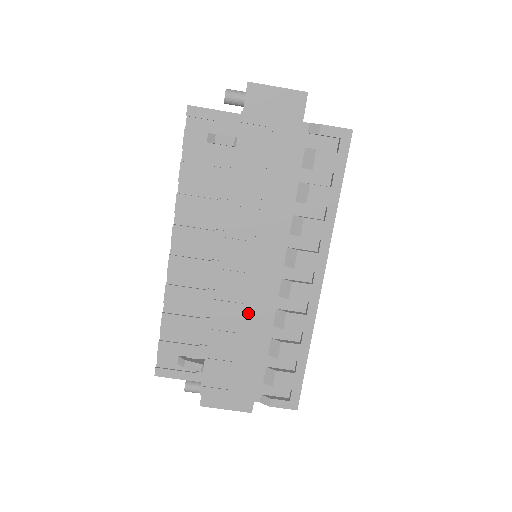
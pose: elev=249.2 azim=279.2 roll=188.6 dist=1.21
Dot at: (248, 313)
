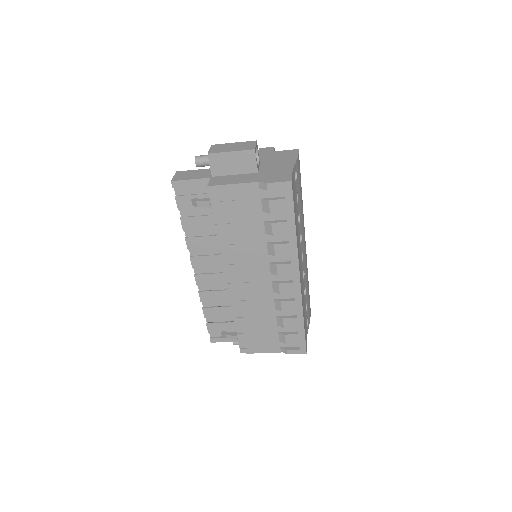
Dot at: (256, 305)
